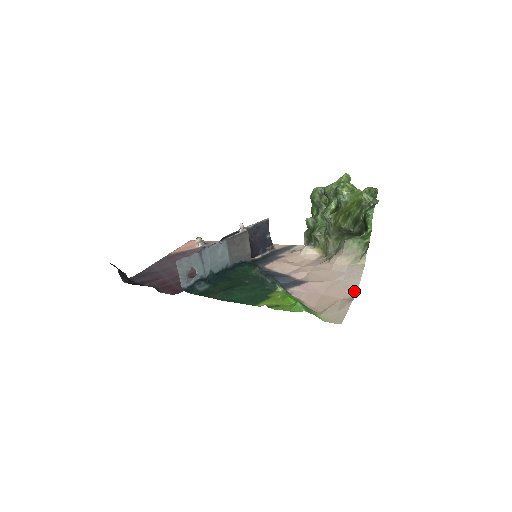
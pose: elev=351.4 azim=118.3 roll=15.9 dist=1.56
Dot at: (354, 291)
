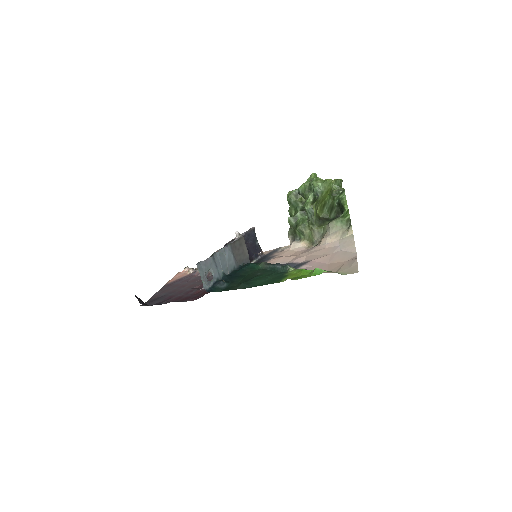
Dot at: (354, 254)
